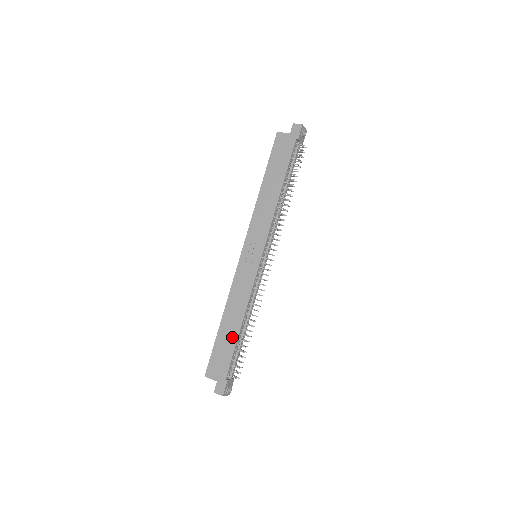
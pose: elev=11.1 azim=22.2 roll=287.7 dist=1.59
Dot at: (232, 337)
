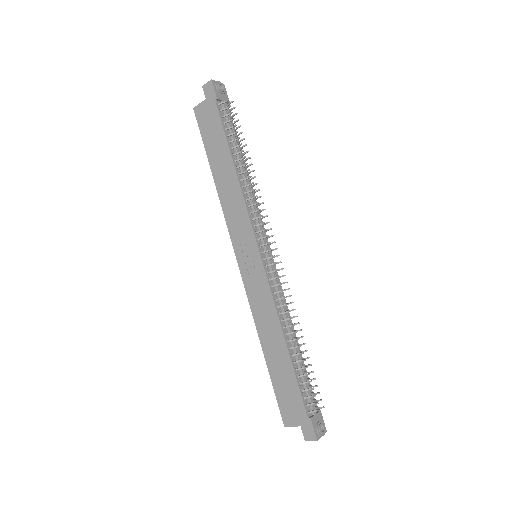
Dot at: (285, 365)
